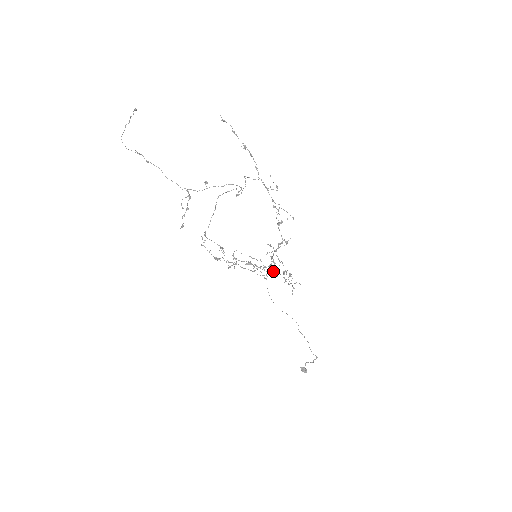
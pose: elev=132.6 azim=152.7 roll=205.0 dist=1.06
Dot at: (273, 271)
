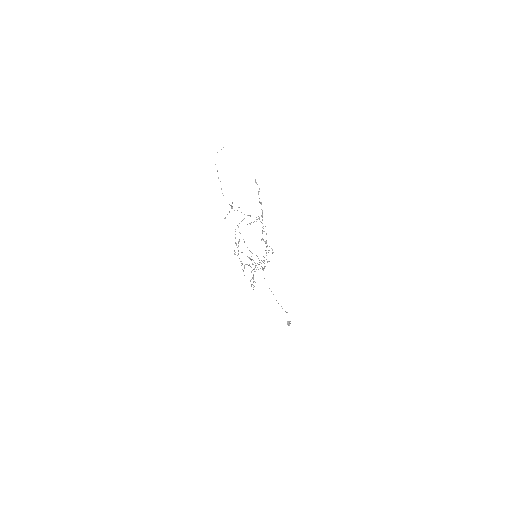
Dot at: (263, 269)
